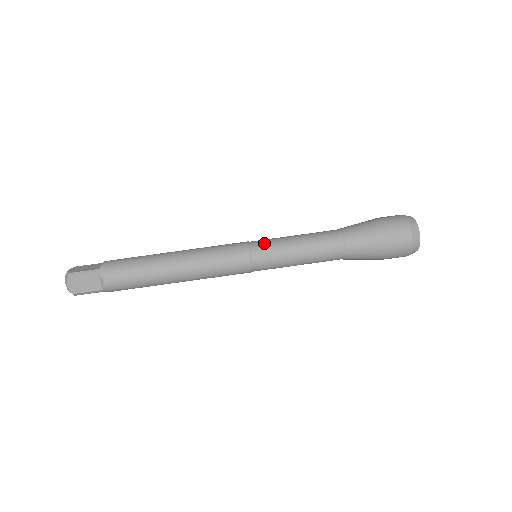
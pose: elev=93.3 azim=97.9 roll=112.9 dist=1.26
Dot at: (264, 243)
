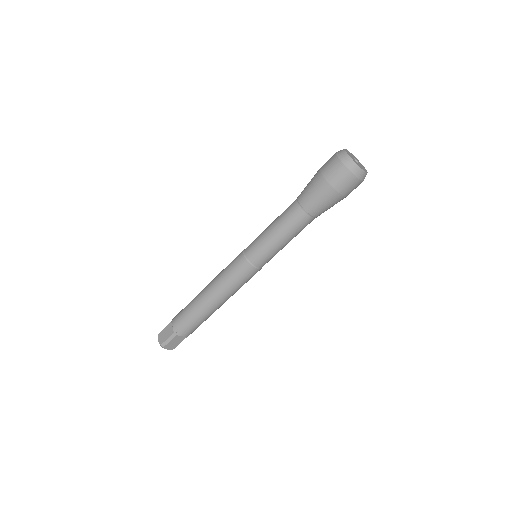
Dot at: (255, 251)
